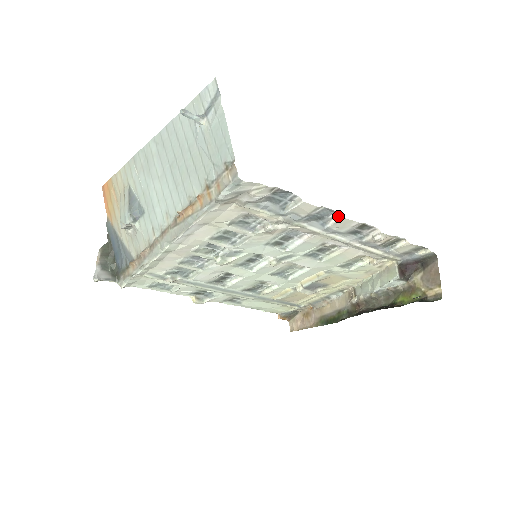
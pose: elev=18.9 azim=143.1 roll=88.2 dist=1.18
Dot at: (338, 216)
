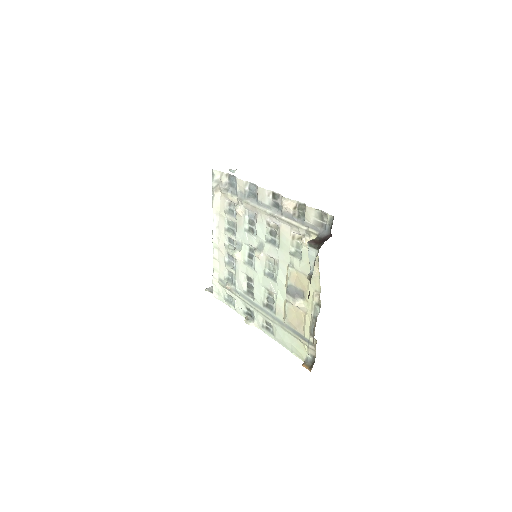
Dot at: (257, 188)
